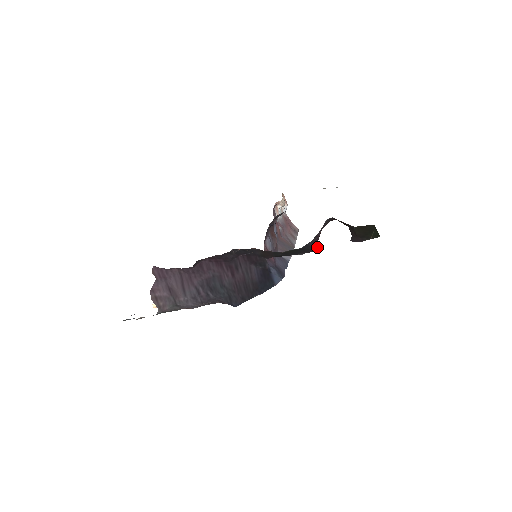
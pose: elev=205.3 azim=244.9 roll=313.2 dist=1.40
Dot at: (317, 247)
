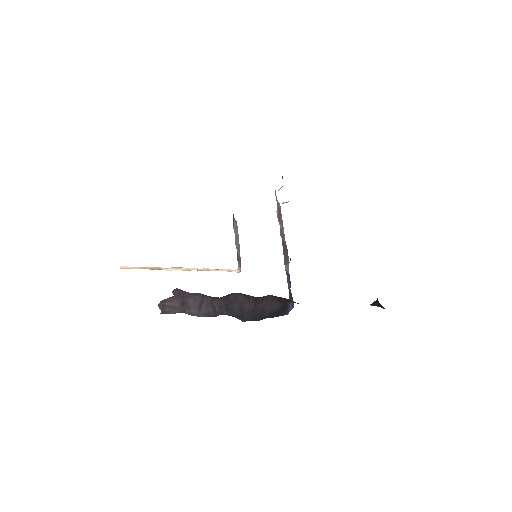
Dot at: occluded
